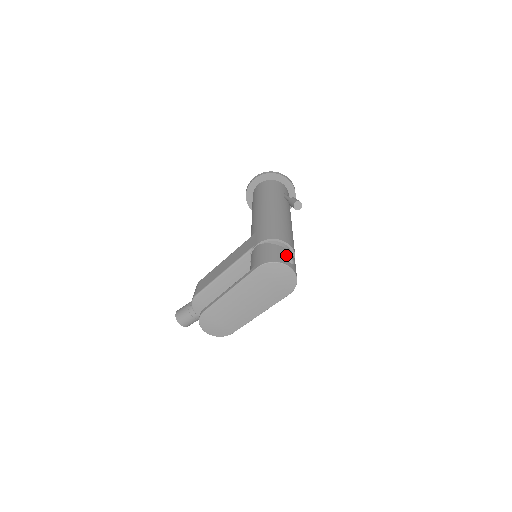
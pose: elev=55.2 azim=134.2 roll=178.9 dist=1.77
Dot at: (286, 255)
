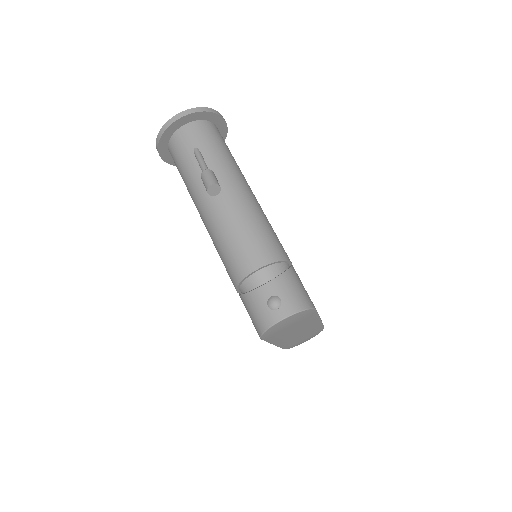
Dot at: (265, 302)
